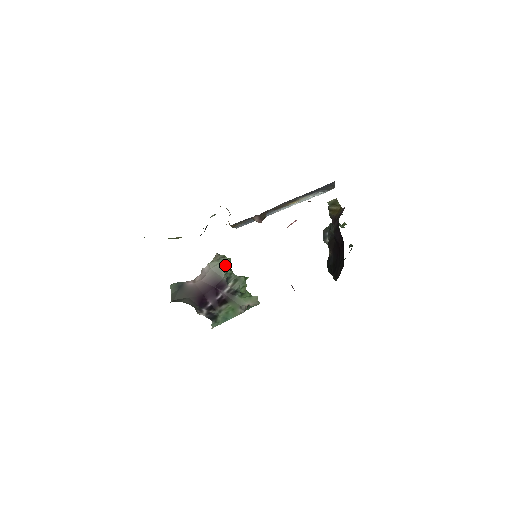
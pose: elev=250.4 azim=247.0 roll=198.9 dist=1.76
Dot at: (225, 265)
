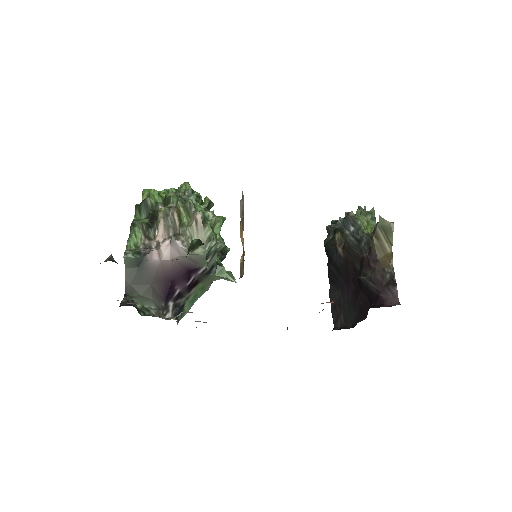
Dot at: (210, 250)
